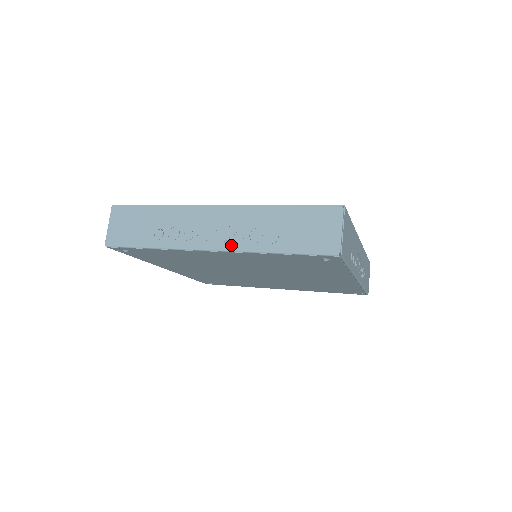
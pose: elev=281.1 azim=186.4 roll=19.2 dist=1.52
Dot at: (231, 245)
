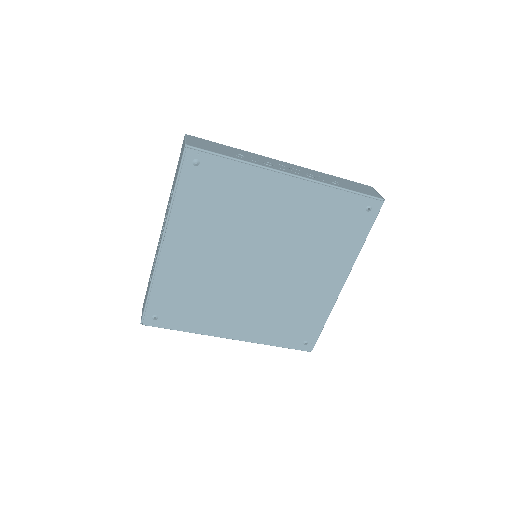
Dot at: (307, 176)
